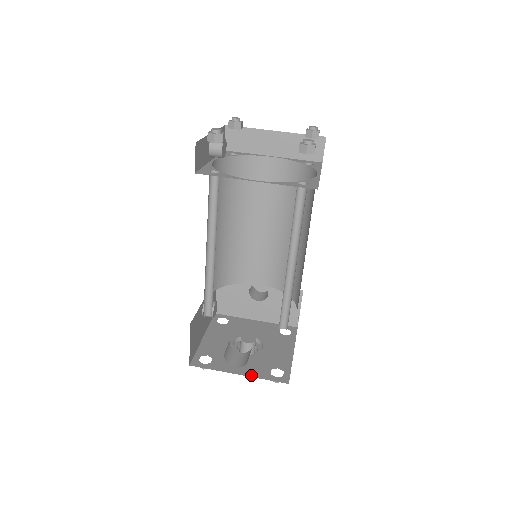
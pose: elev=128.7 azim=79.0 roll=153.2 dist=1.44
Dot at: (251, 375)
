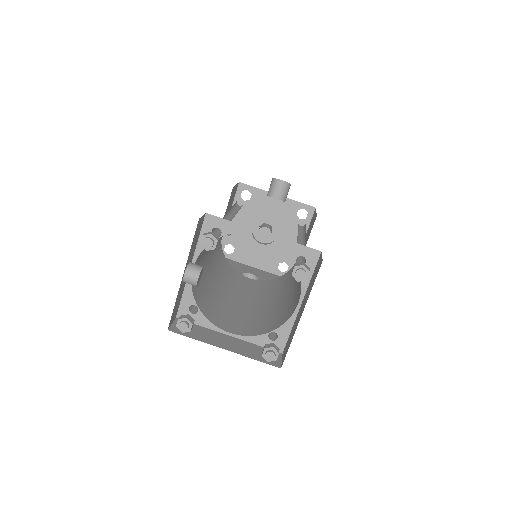
Dot at: (263, 269)
